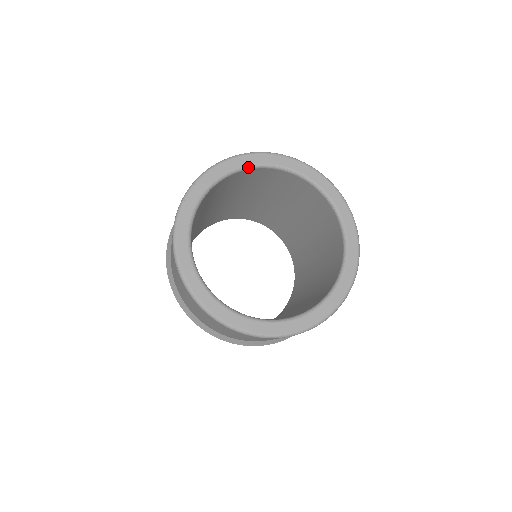
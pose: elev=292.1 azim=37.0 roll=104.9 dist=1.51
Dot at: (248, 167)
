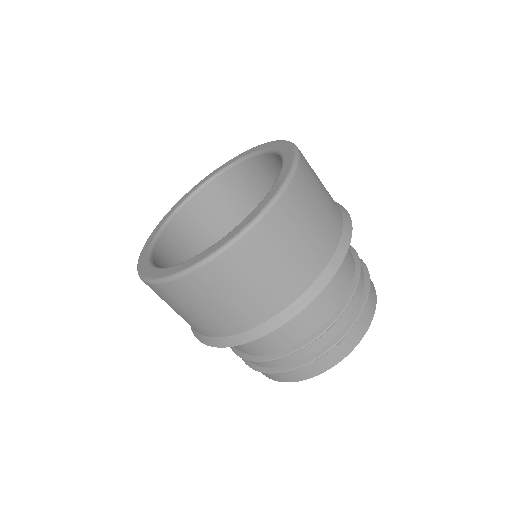
Dot at: (162, 227)
